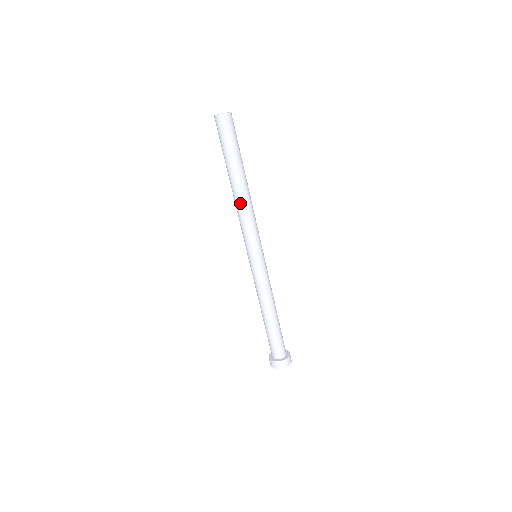
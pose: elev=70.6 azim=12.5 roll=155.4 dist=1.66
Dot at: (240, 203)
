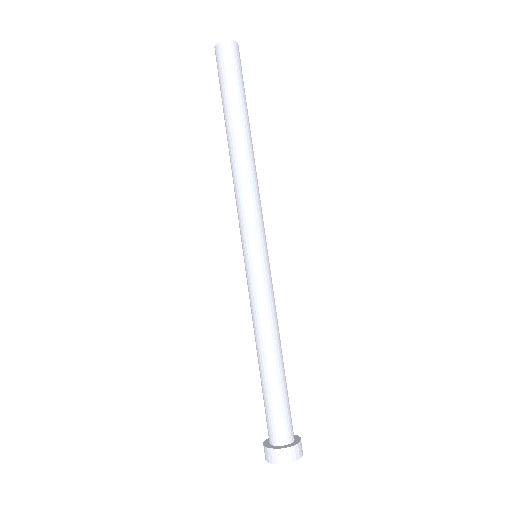
Dot at: (236, 167)
